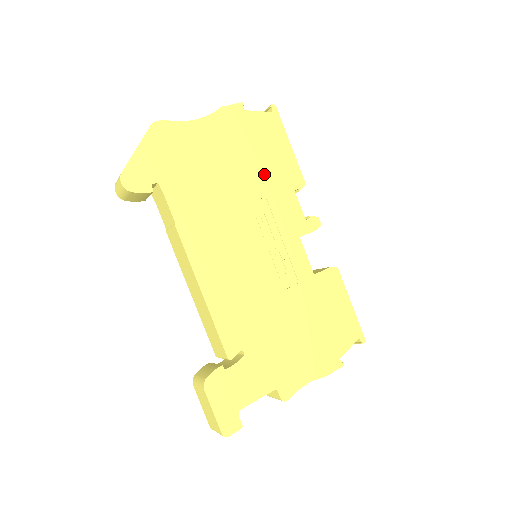
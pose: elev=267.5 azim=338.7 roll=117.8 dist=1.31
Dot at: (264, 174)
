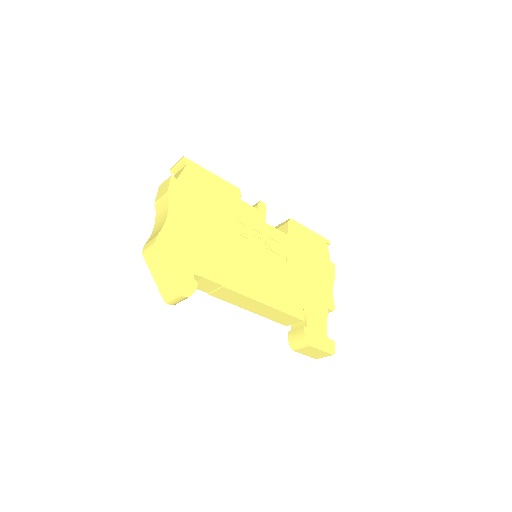
Dot at: (221, 207)
